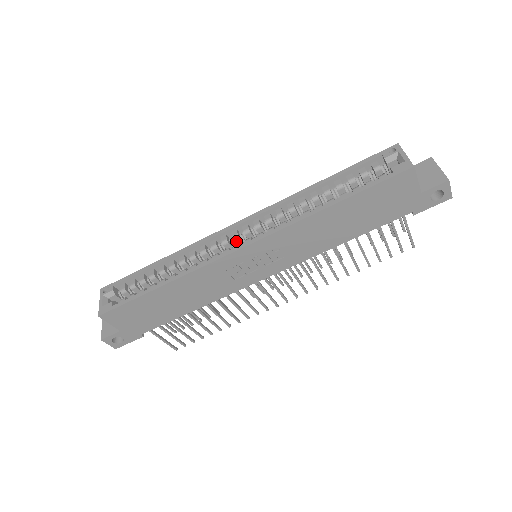
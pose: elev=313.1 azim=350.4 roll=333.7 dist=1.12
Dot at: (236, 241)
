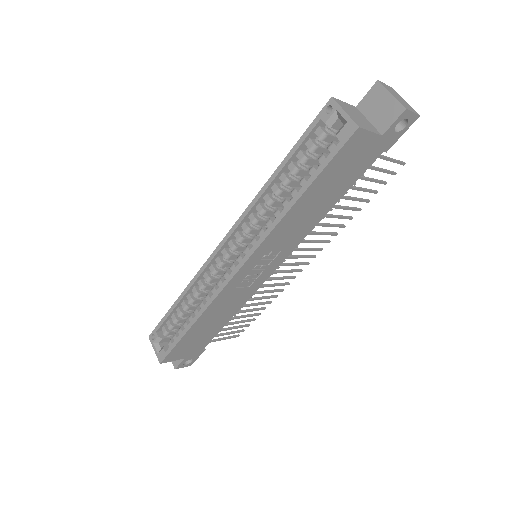
Dot at: (230, 259)
